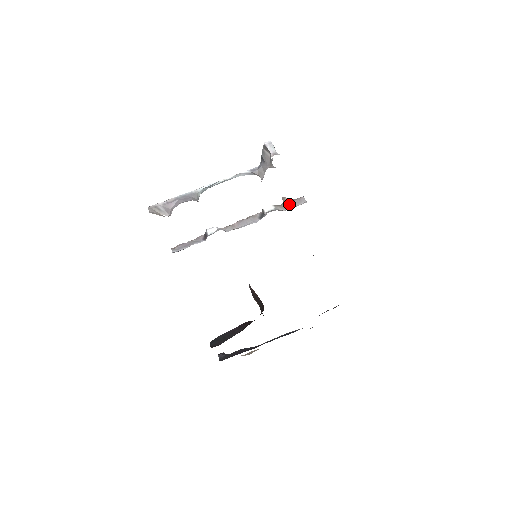
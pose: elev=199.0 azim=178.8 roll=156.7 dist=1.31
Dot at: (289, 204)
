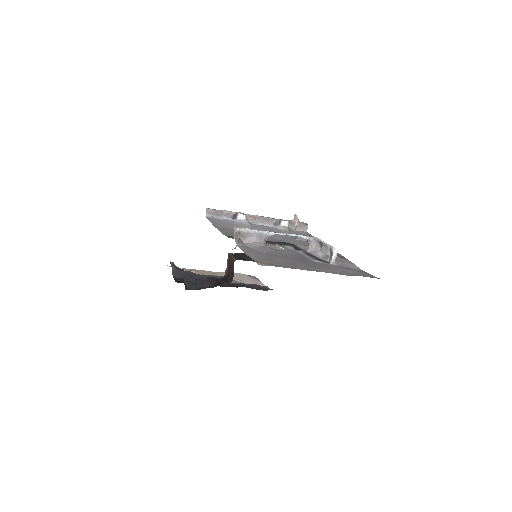
Dot at: (297, 226)
